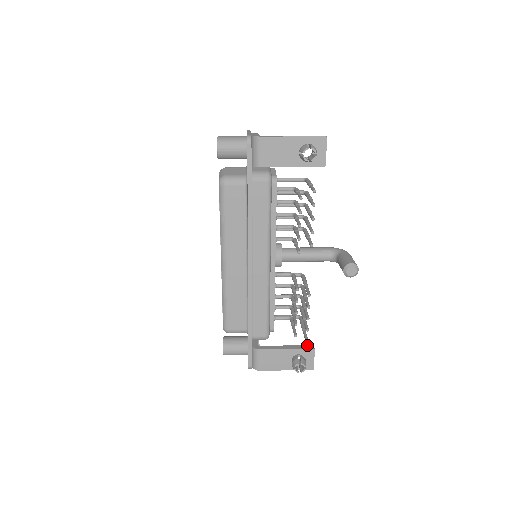
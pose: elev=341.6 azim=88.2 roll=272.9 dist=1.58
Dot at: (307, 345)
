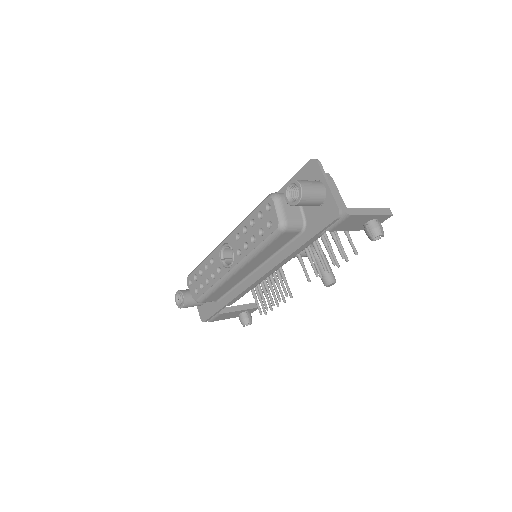
Dot at: (254, 303)
